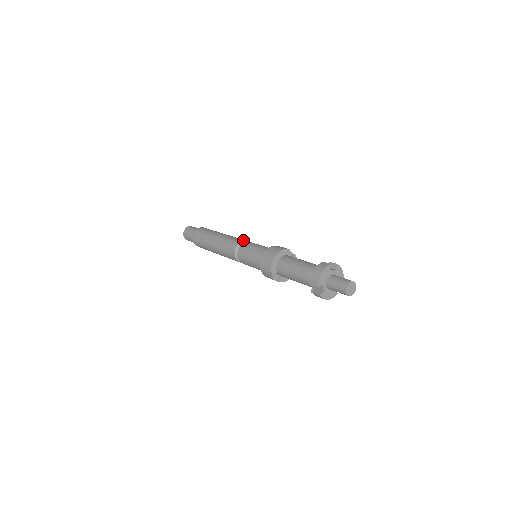
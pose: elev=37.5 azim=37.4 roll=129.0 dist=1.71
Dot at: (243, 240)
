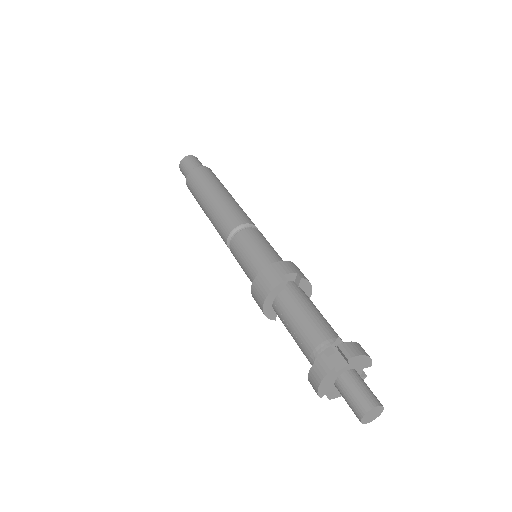
Dot at: (234, 226)
